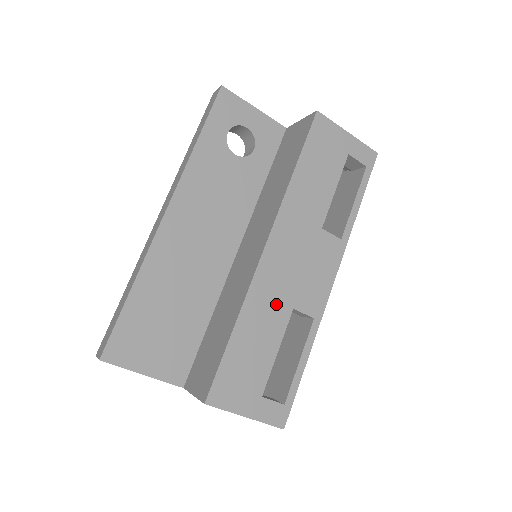
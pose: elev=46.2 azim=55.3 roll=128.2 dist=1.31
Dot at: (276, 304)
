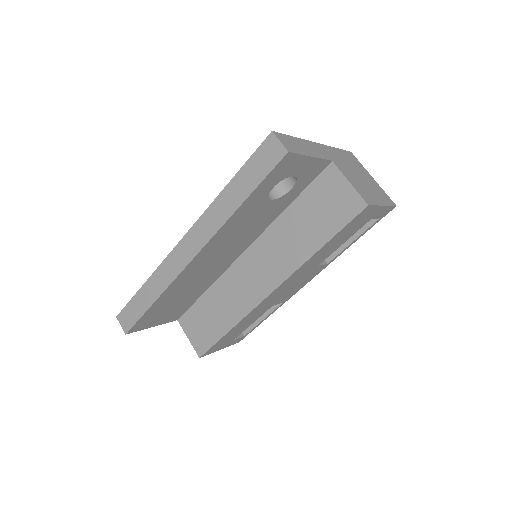
Dot at: (263, 310)
